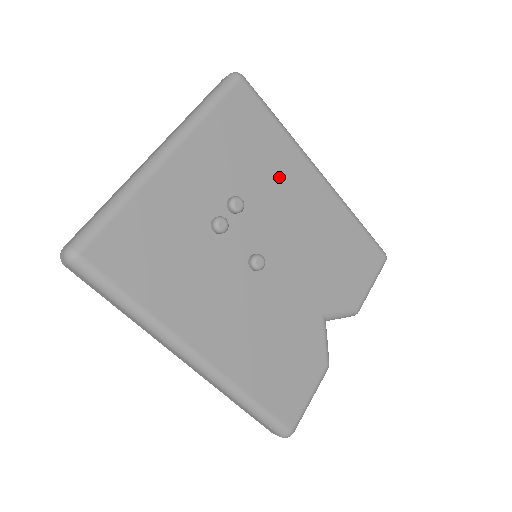
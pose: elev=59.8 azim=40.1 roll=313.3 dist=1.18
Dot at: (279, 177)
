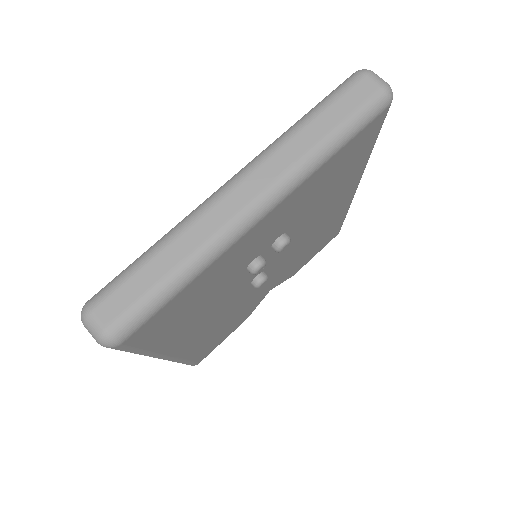
Dot at: (330, 201)
